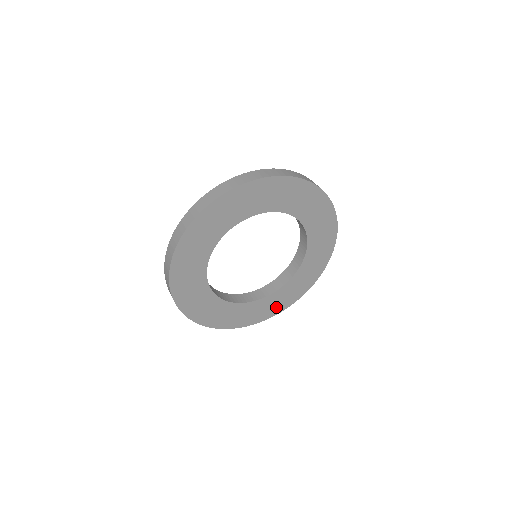
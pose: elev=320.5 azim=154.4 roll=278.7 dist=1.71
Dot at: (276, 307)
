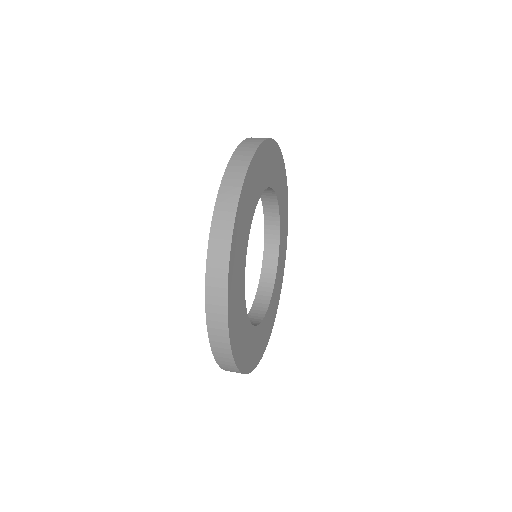
Dot at: (266, 335)
